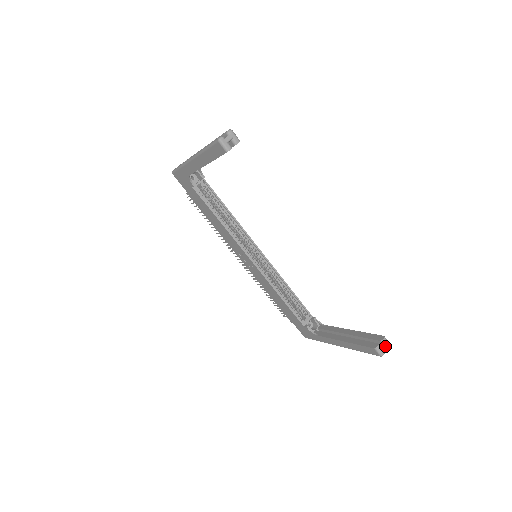
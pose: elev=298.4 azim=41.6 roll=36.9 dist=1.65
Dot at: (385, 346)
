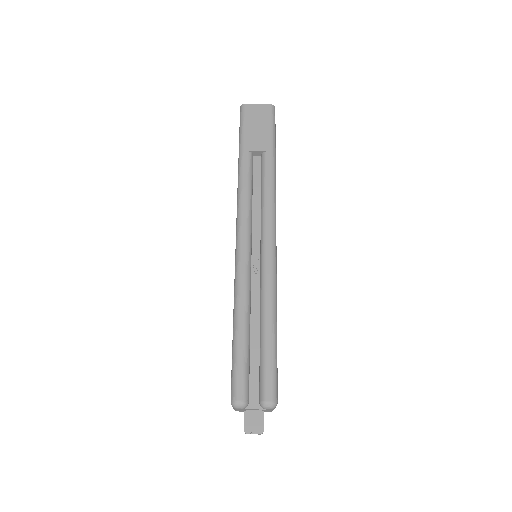
Dot at: occluded
